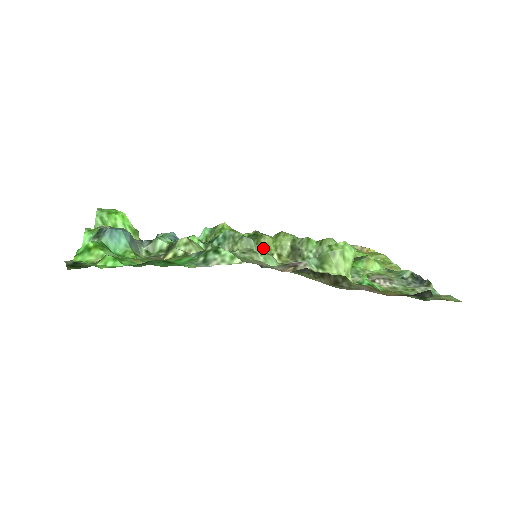
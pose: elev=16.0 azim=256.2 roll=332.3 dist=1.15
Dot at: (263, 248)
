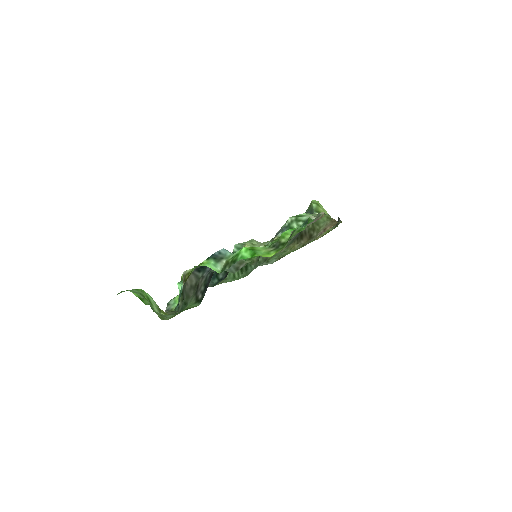
Dot at: occluded
